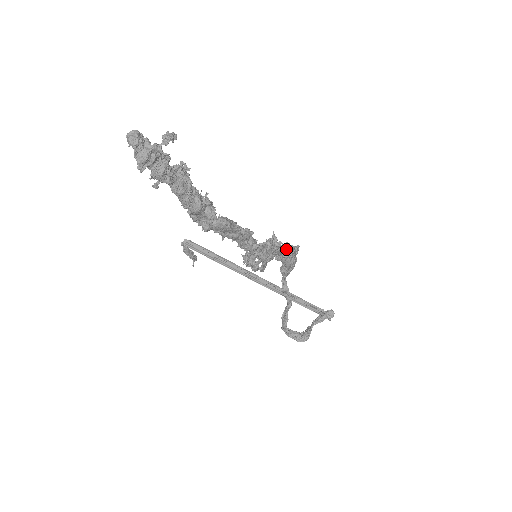
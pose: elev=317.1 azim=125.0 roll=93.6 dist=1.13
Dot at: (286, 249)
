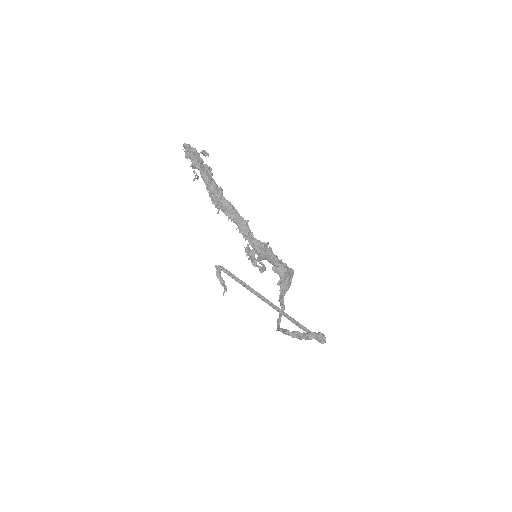
Dot at: (280, 261)
